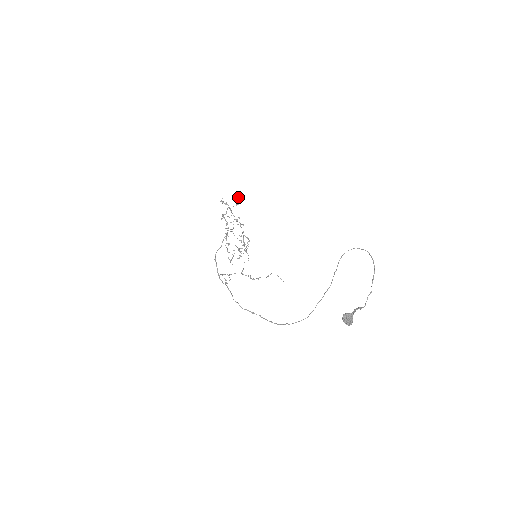
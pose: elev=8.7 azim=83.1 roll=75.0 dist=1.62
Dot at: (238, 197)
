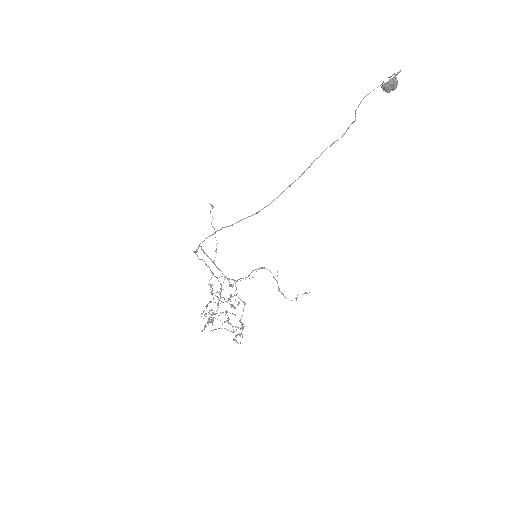
Dot at: occluded
